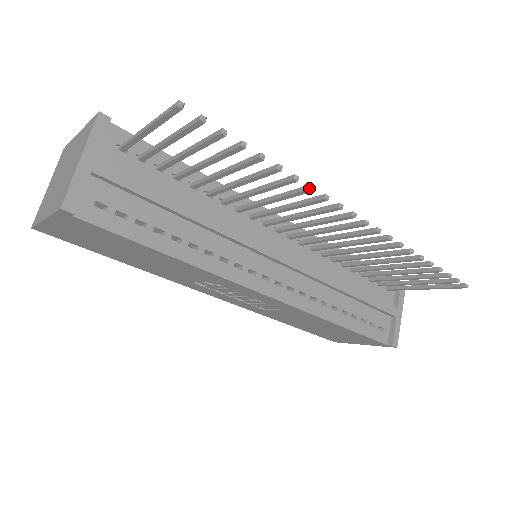
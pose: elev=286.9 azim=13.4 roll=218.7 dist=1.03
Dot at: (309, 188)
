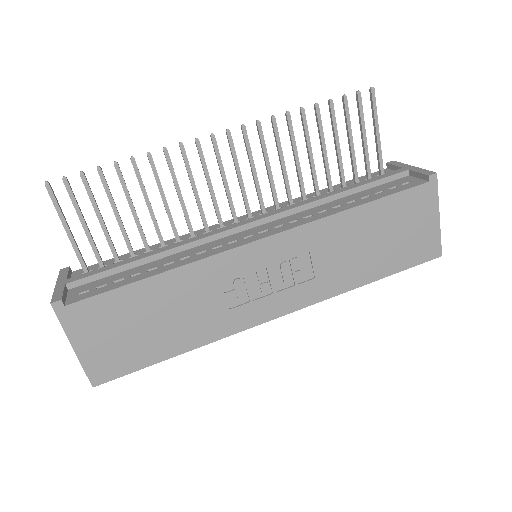
Dot at: (163, 150)
